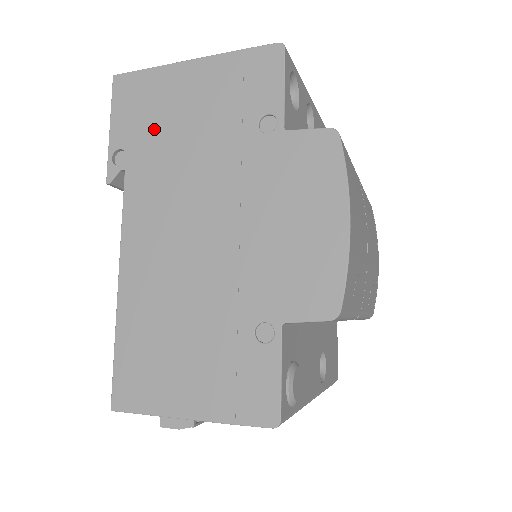
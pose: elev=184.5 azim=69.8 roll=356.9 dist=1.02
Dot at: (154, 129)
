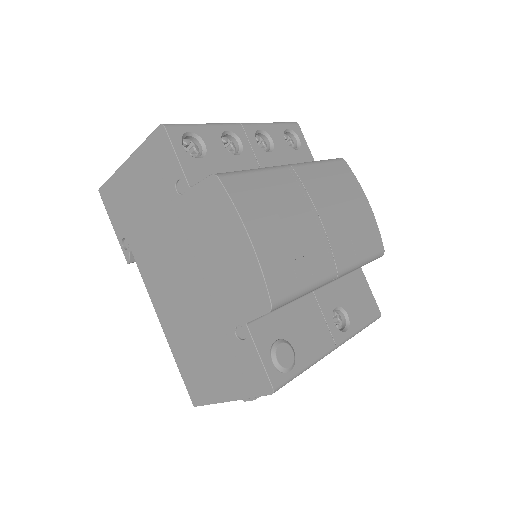
Dot at: (131, 217)
